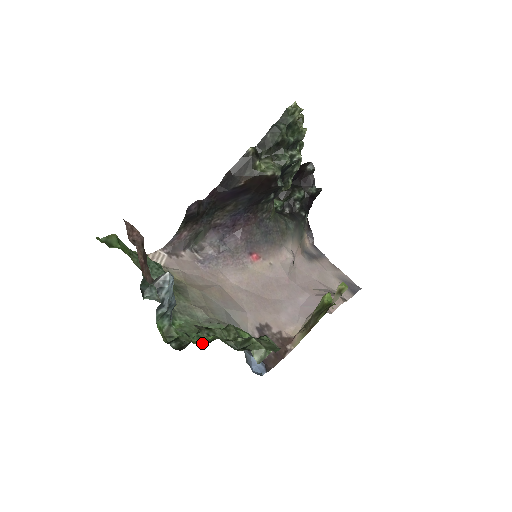
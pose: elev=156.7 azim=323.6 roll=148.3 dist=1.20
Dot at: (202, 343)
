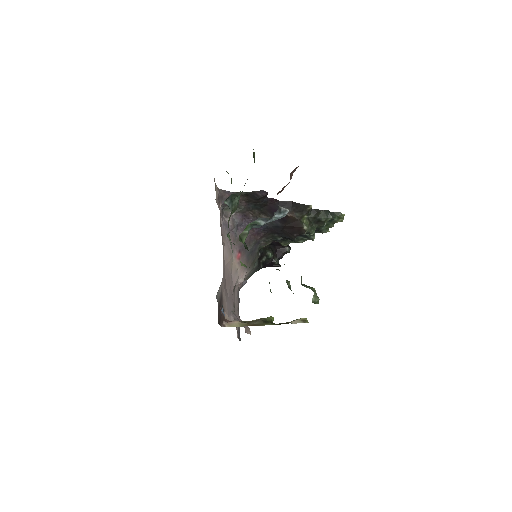
Dot at: occluded
